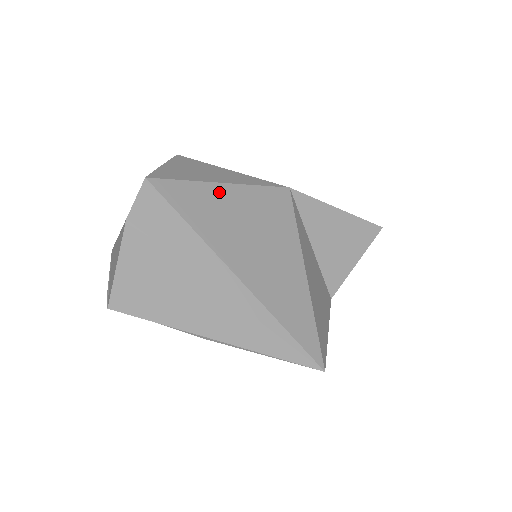
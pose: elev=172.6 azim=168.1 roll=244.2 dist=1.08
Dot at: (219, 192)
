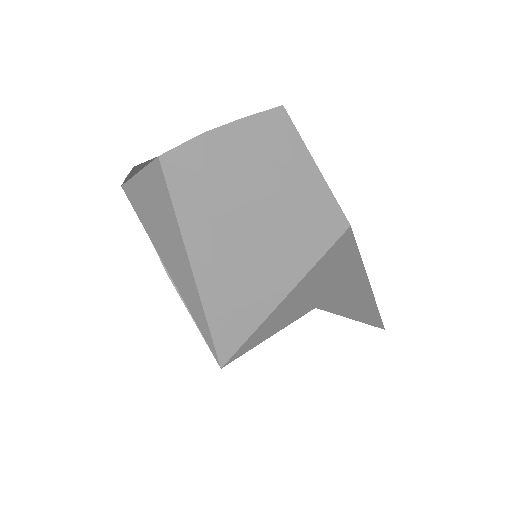
Dot at: (268, 189)
